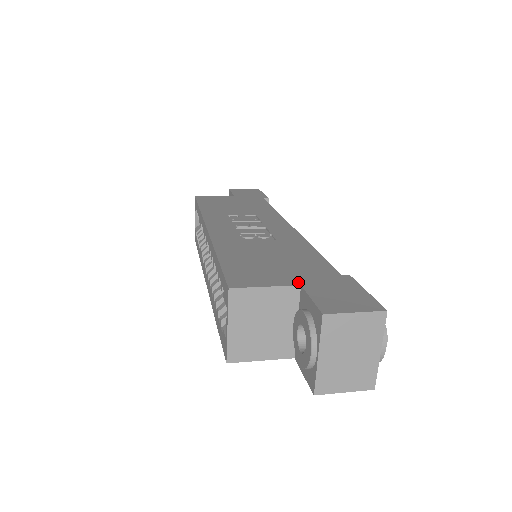
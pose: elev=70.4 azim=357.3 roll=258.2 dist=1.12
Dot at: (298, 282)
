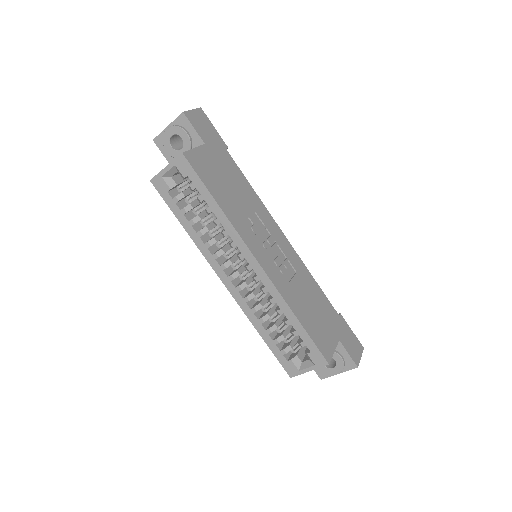
Dot at: (337, 337)
